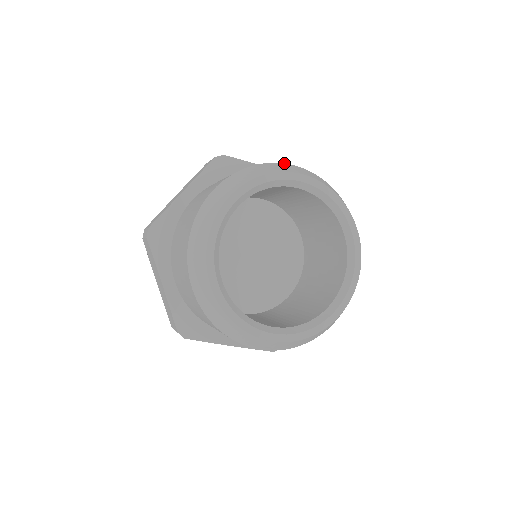
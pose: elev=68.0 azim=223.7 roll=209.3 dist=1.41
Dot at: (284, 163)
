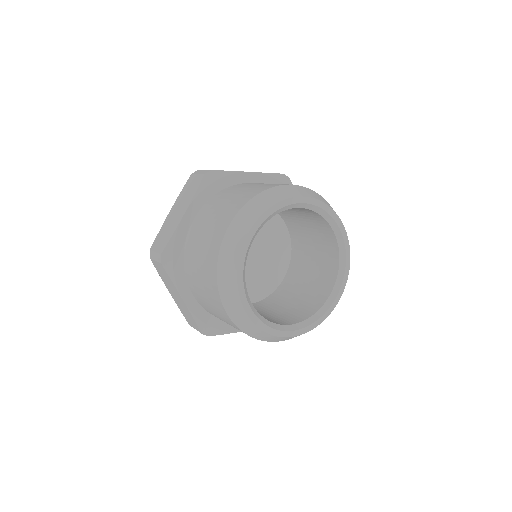
Dot at: (280, 185)
